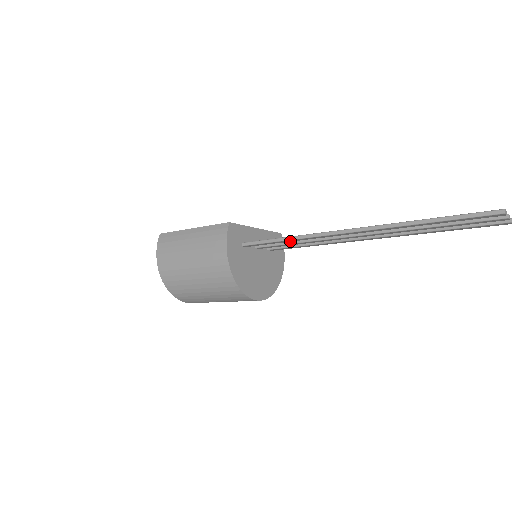
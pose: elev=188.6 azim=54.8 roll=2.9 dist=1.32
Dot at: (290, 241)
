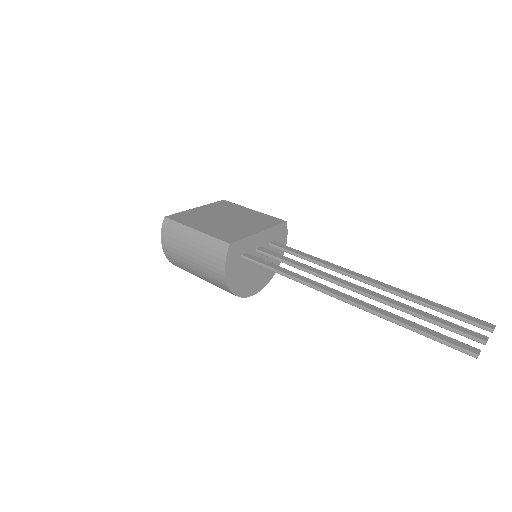
Dot at: occluded
